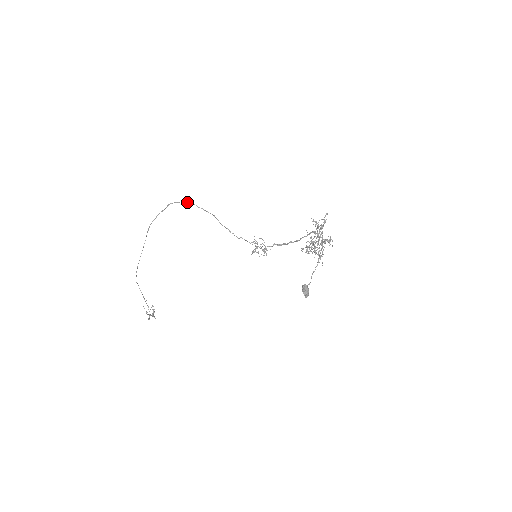
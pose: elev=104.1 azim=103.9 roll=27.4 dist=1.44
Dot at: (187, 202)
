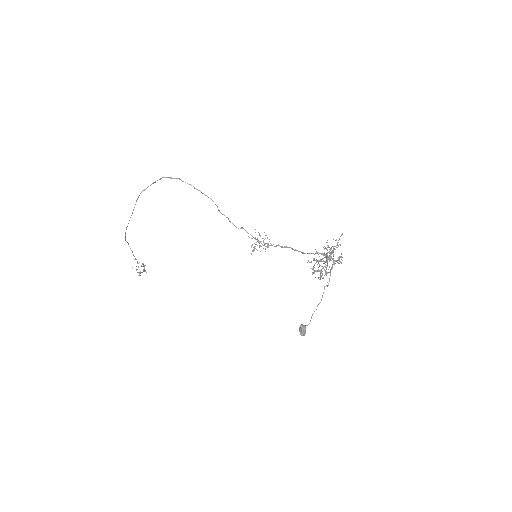
Dot at: occluded
